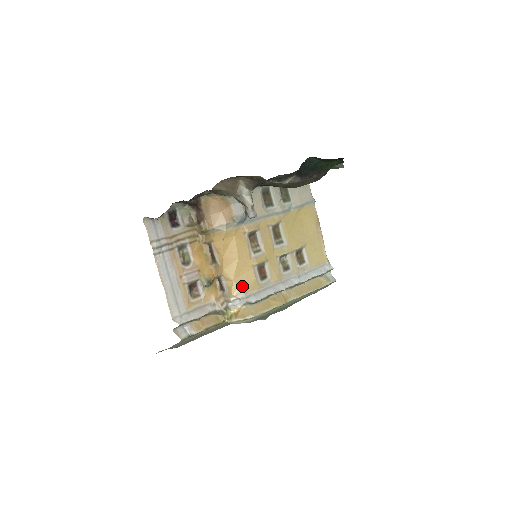
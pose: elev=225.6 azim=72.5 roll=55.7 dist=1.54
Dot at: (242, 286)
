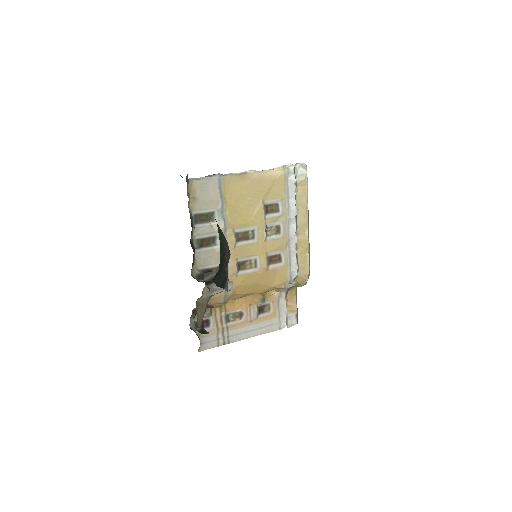
Dot at: (280, 281)
